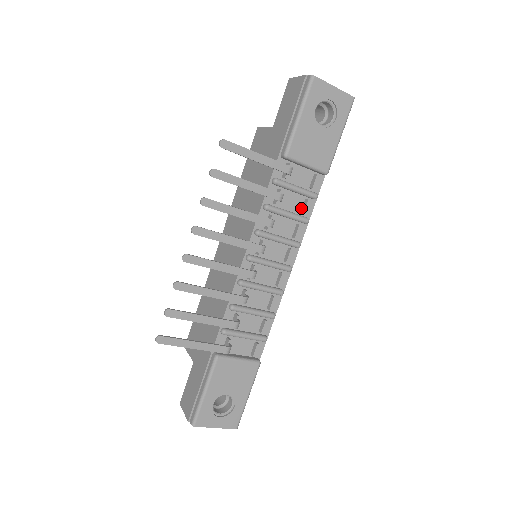
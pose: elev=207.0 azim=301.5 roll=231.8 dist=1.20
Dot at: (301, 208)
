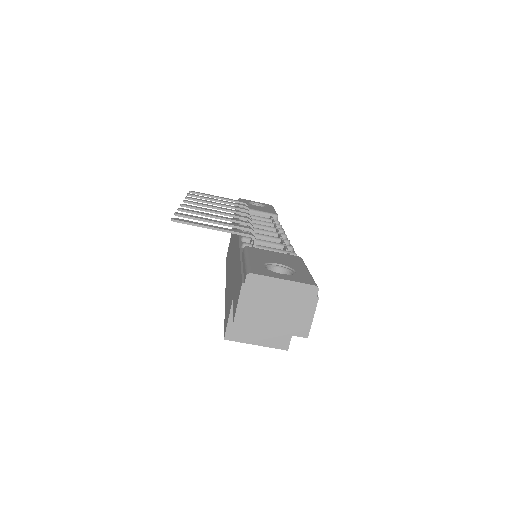
Dot at: occluded
